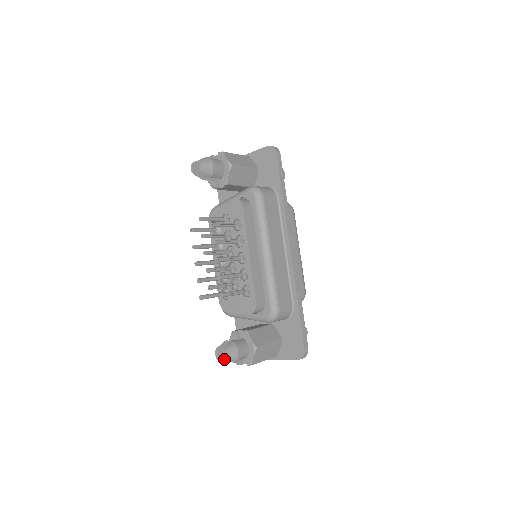
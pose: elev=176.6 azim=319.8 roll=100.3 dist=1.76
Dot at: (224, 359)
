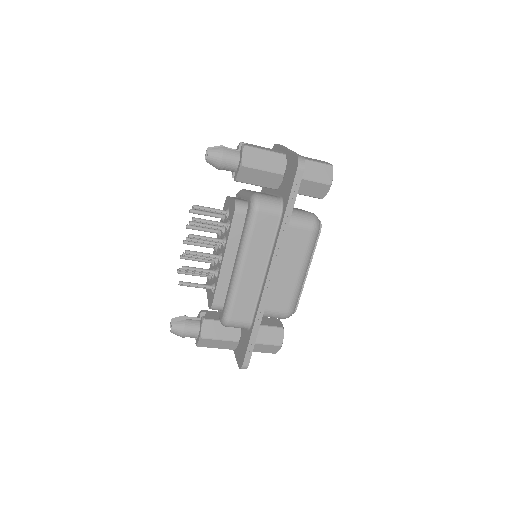
Dot at: (170, 331)
